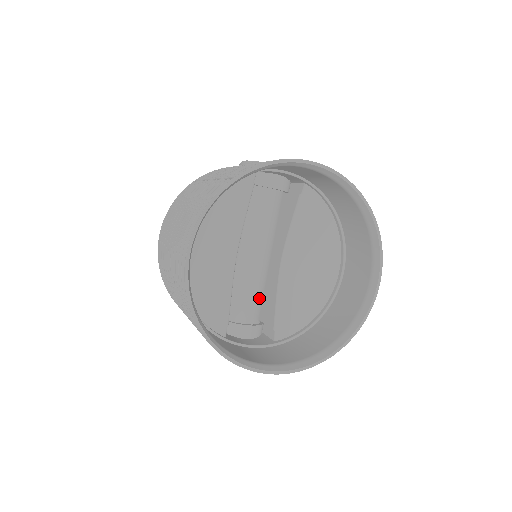
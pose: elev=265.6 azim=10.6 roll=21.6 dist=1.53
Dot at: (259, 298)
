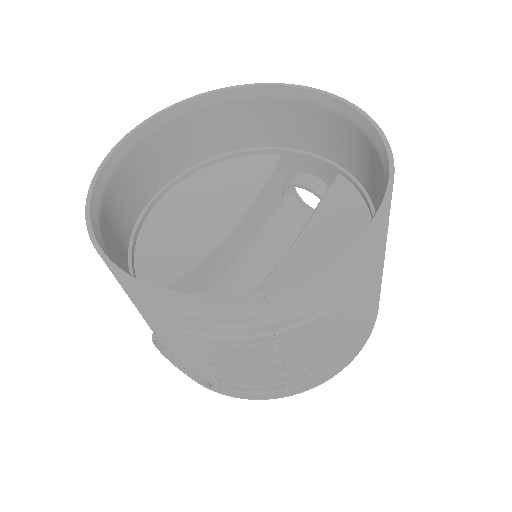
Dot at: occluded
